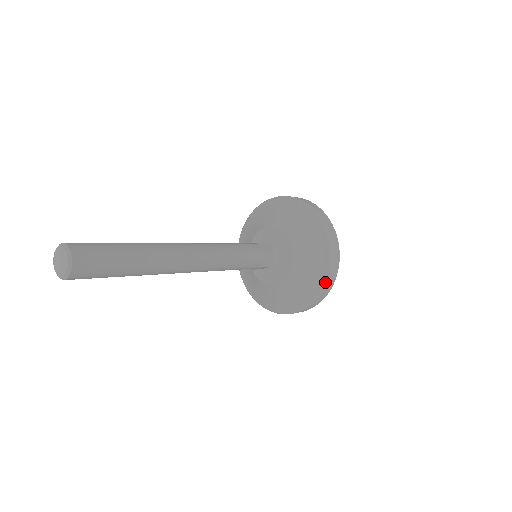
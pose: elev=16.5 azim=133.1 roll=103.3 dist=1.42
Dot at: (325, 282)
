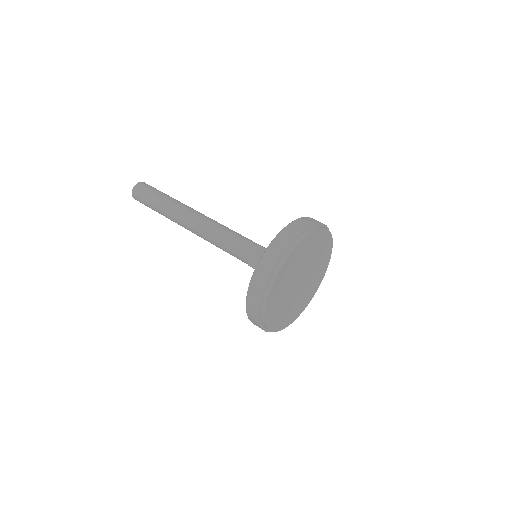
Dot at: (273, 240)
